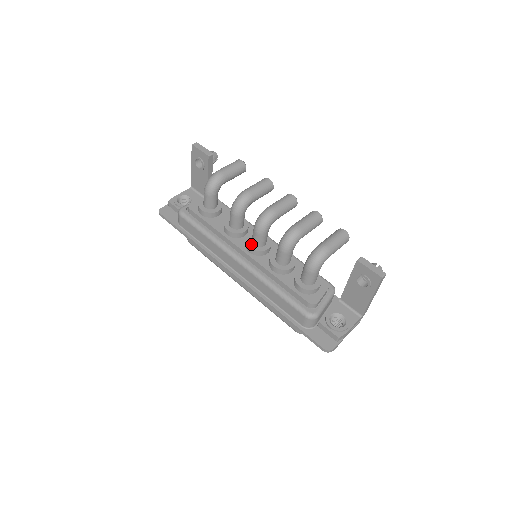
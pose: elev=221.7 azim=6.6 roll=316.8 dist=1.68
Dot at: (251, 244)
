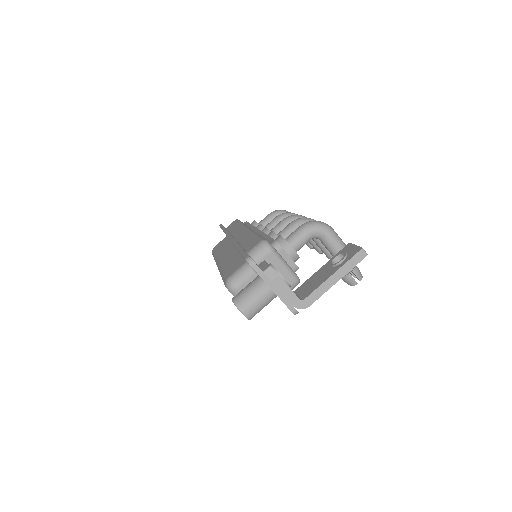
Dot at: occluded
